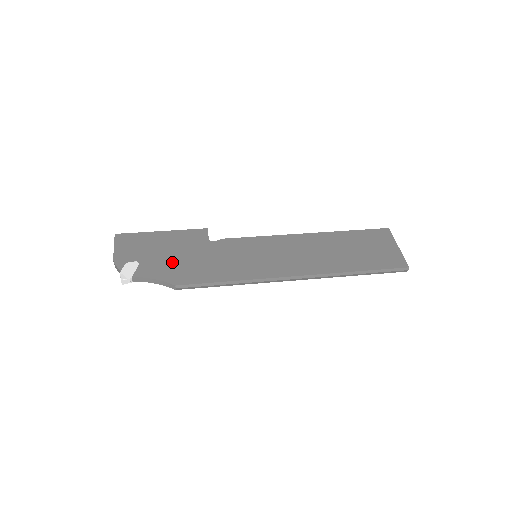
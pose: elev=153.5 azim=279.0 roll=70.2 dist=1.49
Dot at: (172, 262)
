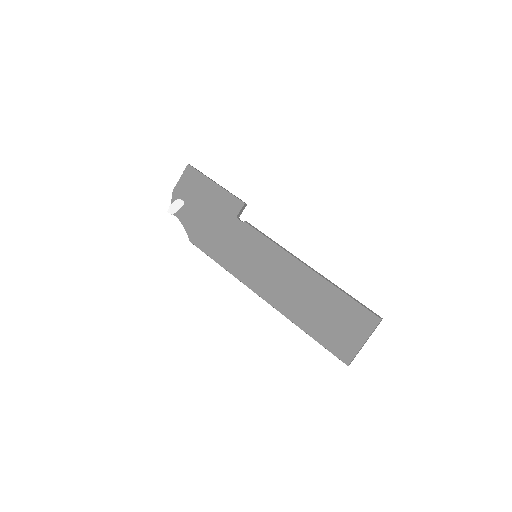
Dot at: (201, 219)
